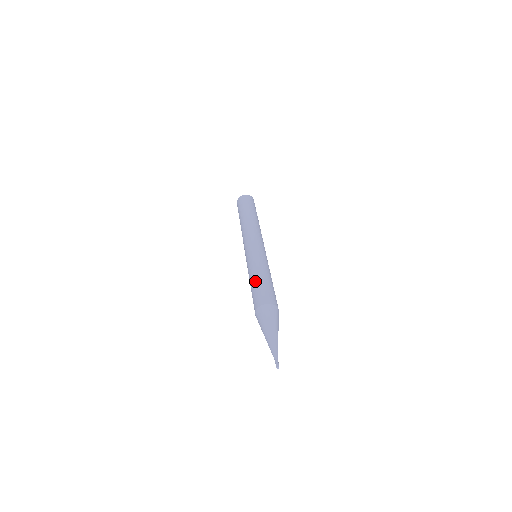
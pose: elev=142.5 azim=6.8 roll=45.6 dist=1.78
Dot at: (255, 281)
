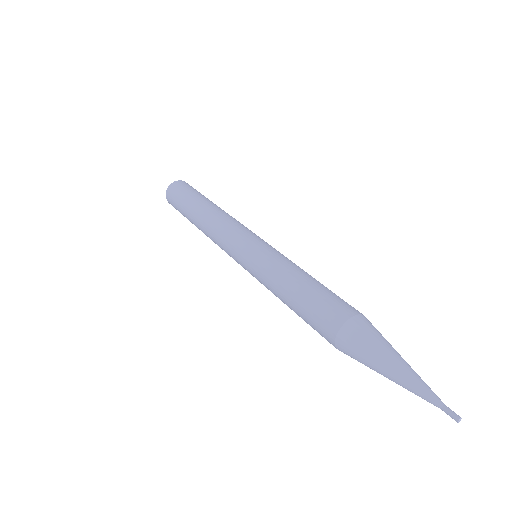
Dot at: (301, 286)
